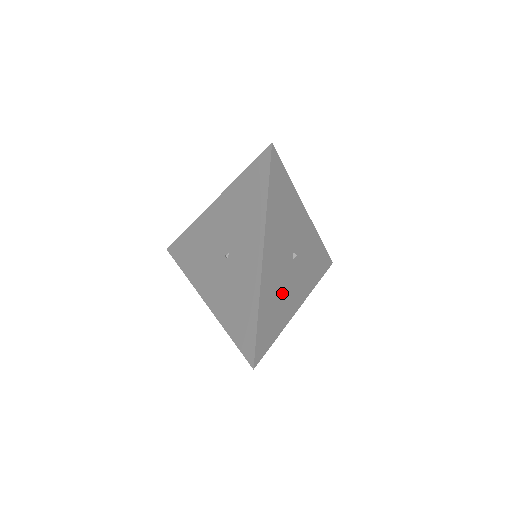
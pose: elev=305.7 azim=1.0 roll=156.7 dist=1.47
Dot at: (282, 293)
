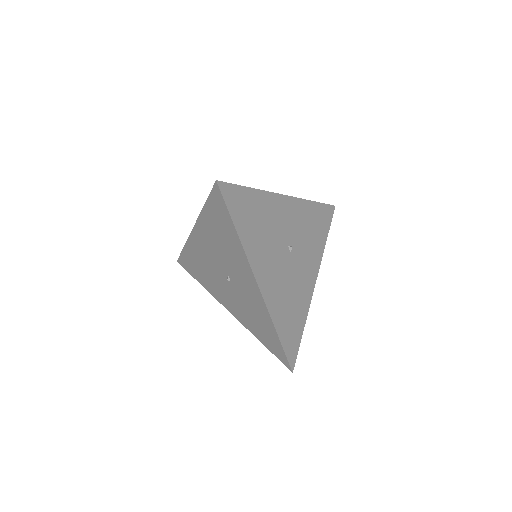
Dot at: (292, 291)
